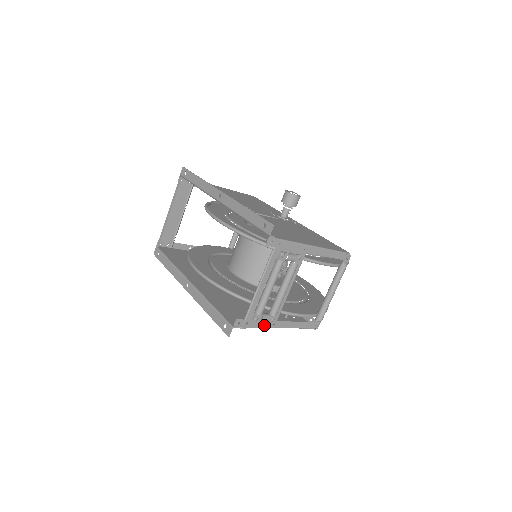
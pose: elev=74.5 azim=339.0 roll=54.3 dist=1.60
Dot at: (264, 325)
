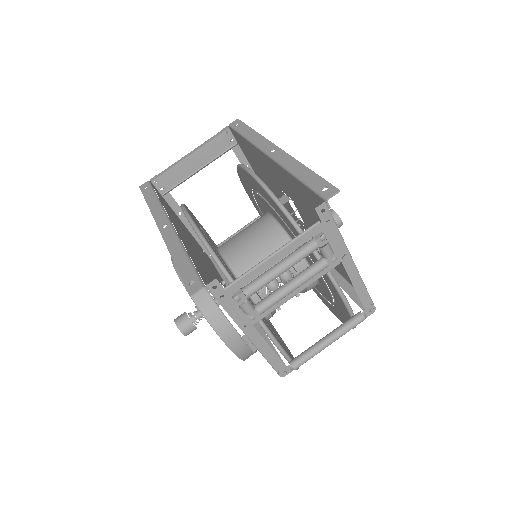
Dot at: (237, 317)
